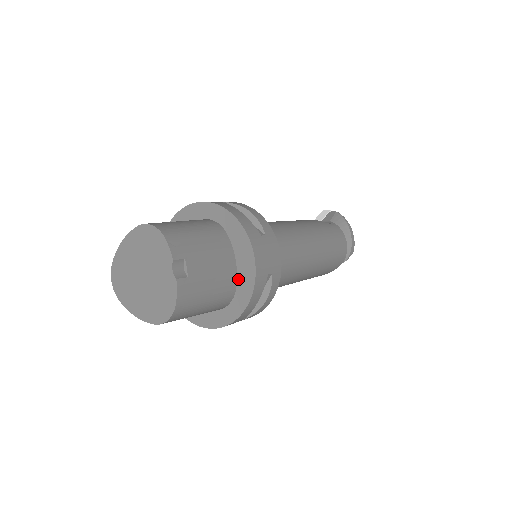
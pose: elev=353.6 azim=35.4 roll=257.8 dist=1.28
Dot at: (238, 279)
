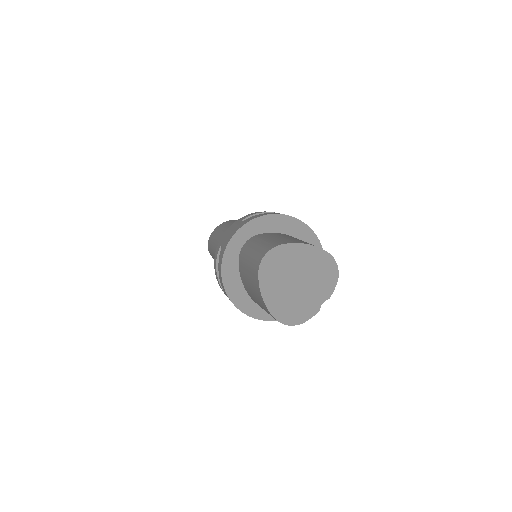
Dot at: occluded
